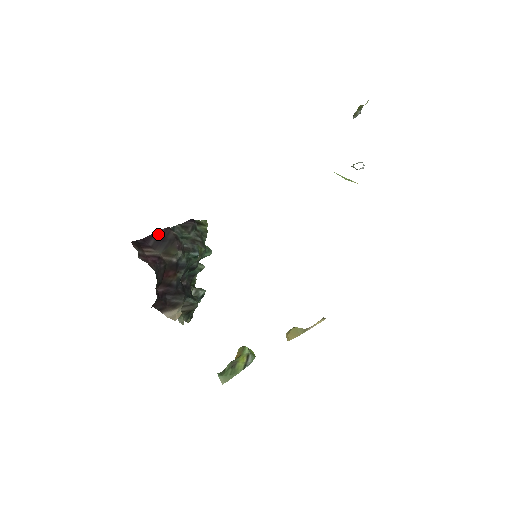
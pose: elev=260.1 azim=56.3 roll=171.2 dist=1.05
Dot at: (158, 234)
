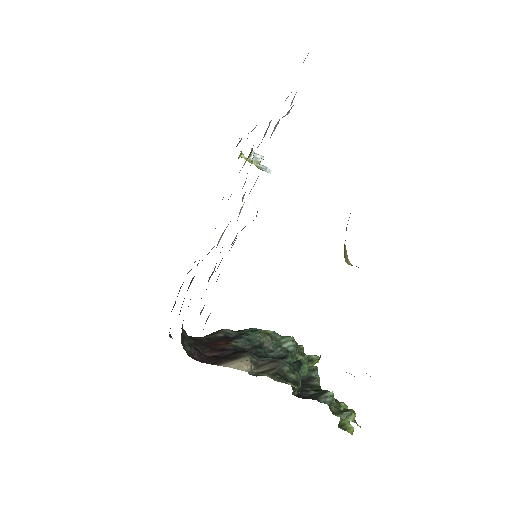
Dot at: occluded
